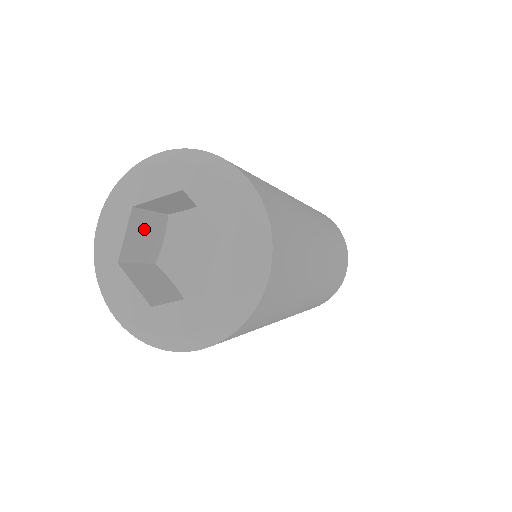
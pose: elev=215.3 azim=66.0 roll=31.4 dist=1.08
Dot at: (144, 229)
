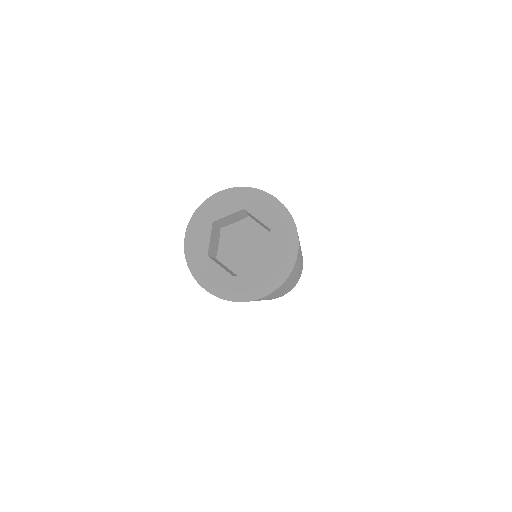
Dot at: (214, 236)
